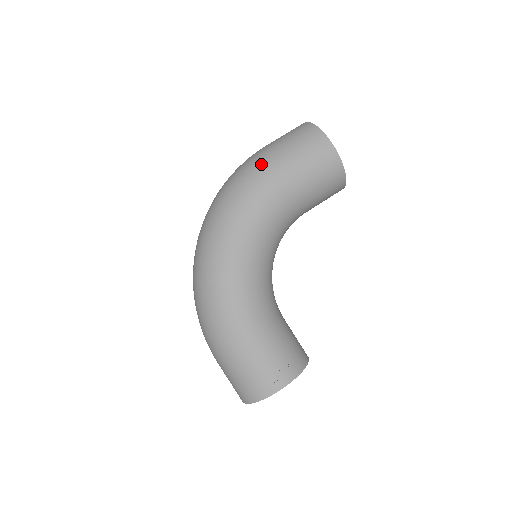
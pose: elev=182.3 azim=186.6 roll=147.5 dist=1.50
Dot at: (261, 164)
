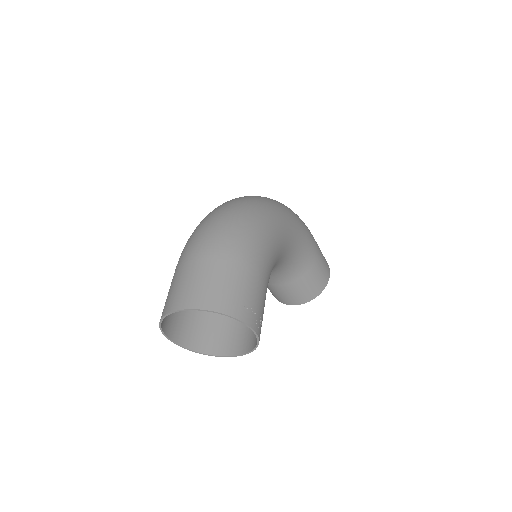
Dot at: occluded
